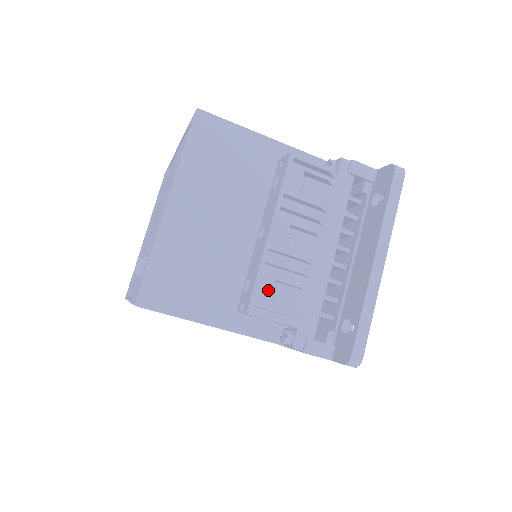
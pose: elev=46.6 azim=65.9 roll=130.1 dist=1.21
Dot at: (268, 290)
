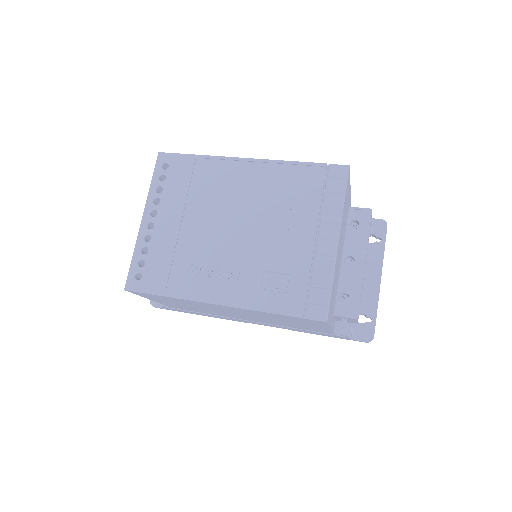
Dot at: (360, 302)
